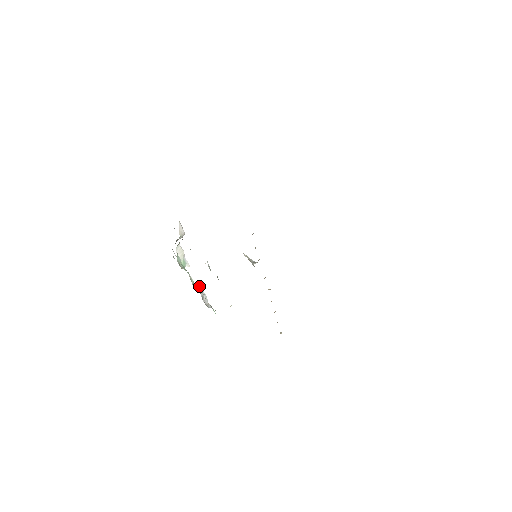
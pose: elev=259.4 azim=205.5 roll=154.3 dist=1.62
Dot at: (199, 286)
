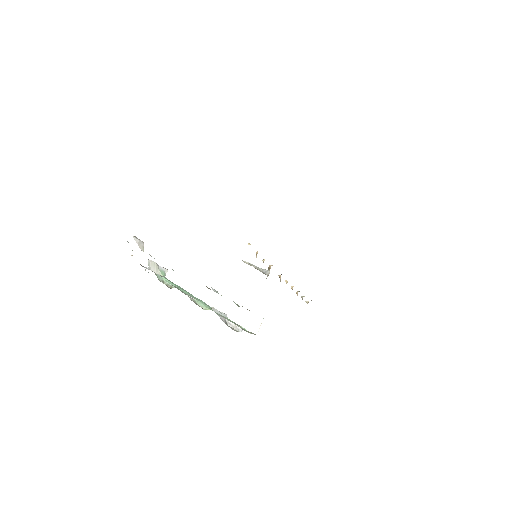
Dot at: occluded
